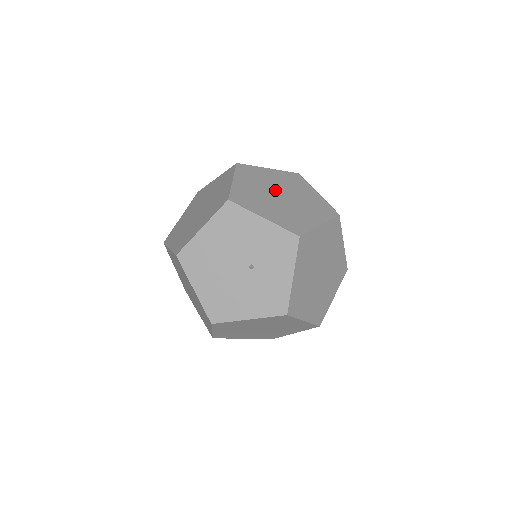
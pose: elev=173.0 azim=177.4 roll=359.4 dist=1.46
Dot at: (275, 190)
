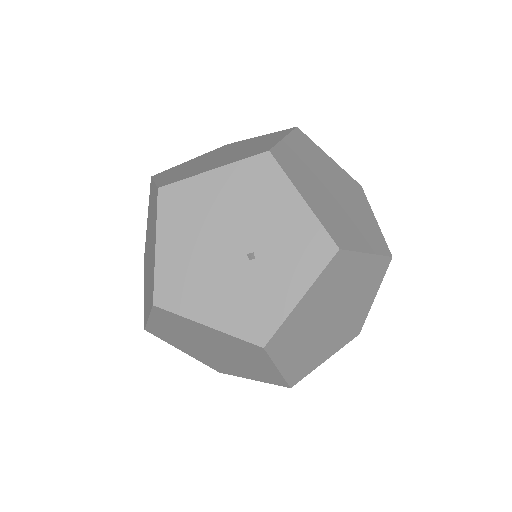
Dot at: (329, 182)
